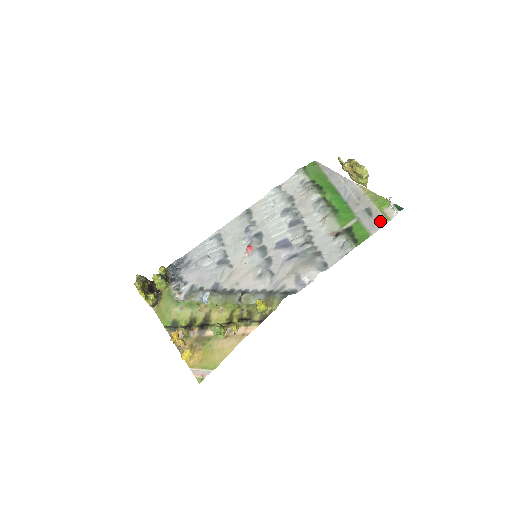
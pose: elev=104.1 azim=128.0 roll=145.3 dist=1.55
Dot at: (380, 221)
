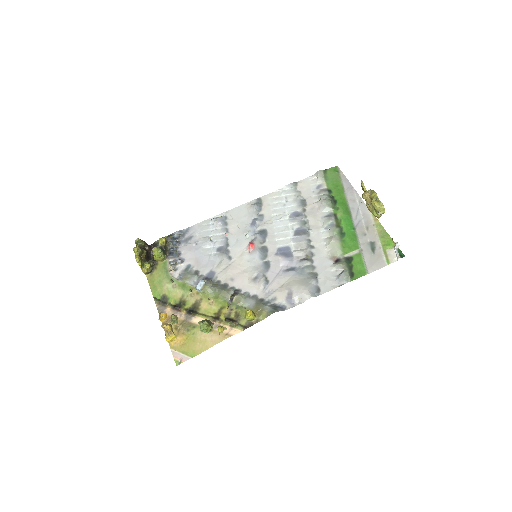
Dot at: (380, 261)
